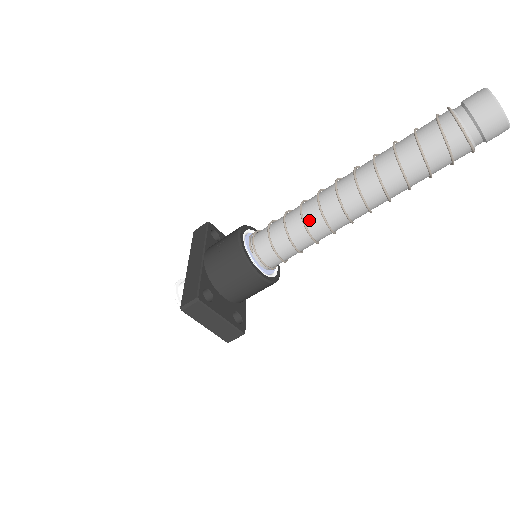
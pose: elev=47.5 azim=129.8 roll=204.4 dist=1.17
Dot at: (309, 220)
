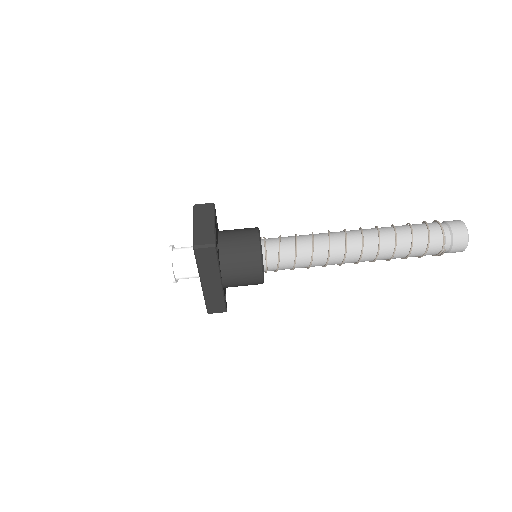
Dot at: (317, 234)
